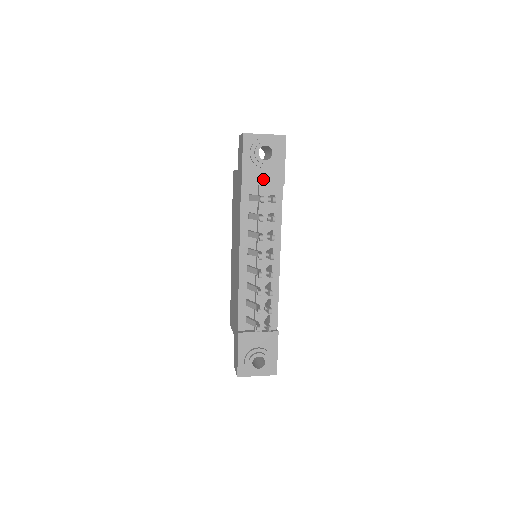
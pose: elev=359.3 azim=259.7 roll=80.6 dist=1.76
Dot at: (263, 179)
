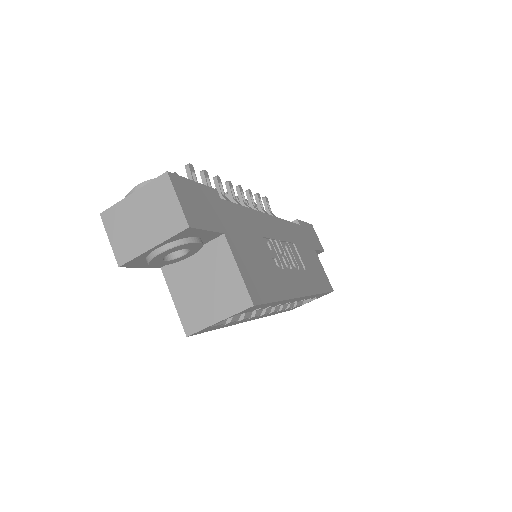
Dot at: occluded
